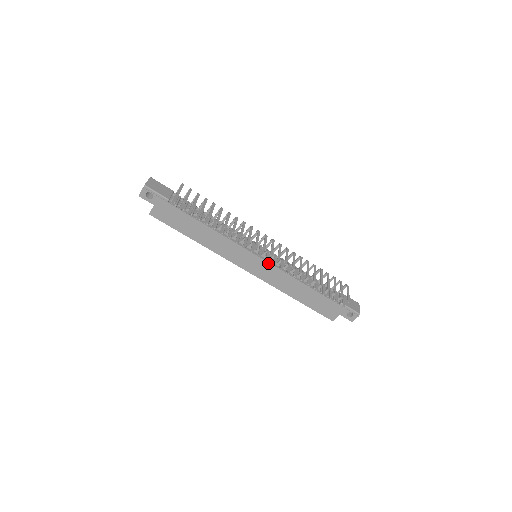
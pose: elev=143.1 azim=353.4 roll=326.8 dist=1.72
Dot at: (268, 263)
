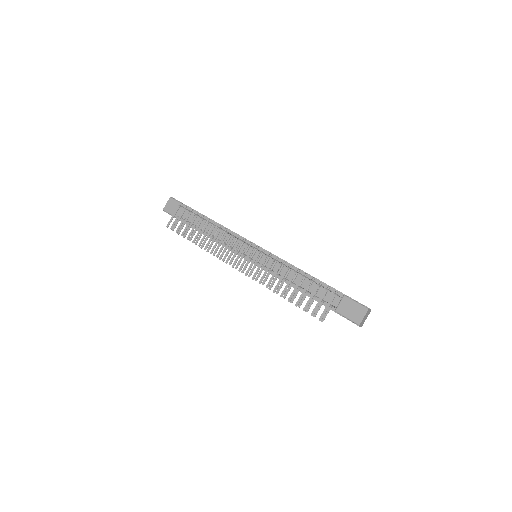
Dot at: occluded
